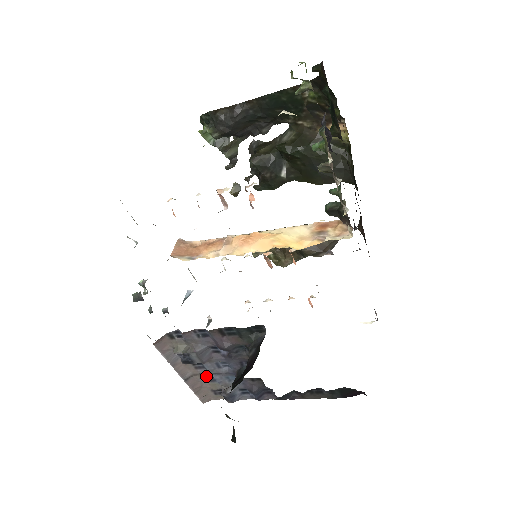
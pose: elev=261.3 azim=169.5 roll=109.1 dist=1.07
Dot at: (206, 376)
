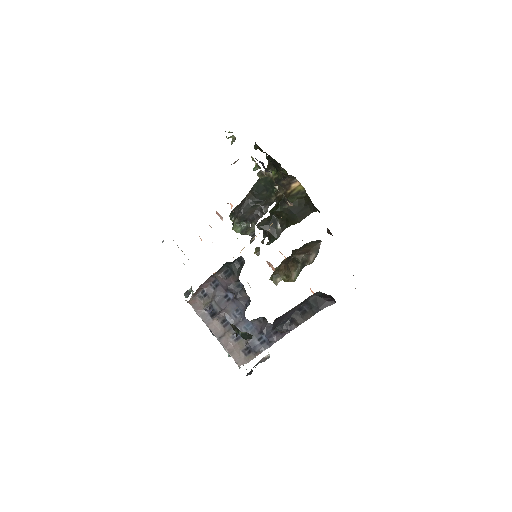
Dot at: (232, 333)
